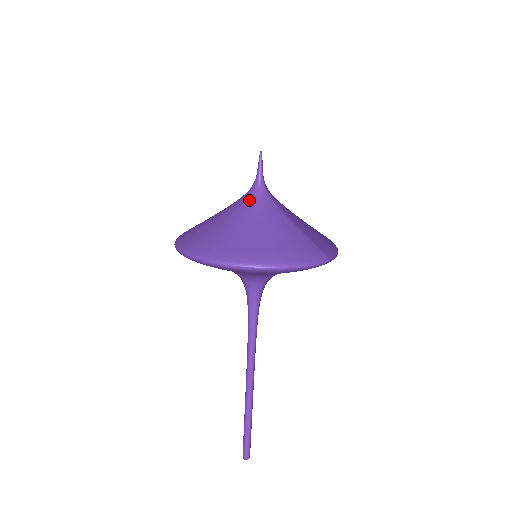
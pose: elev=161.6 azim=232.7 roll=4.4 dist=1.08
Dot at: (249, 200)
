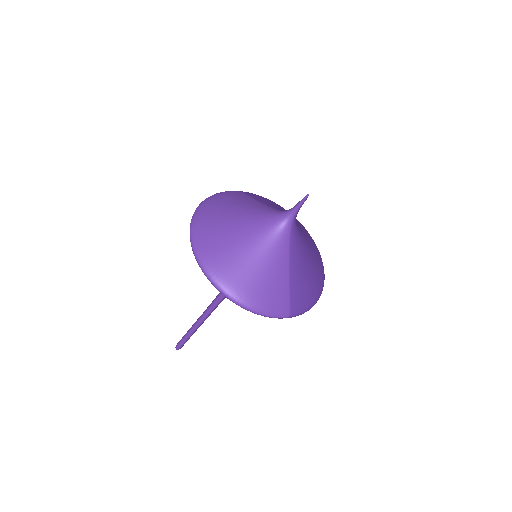
Dot at: (270, 224)
